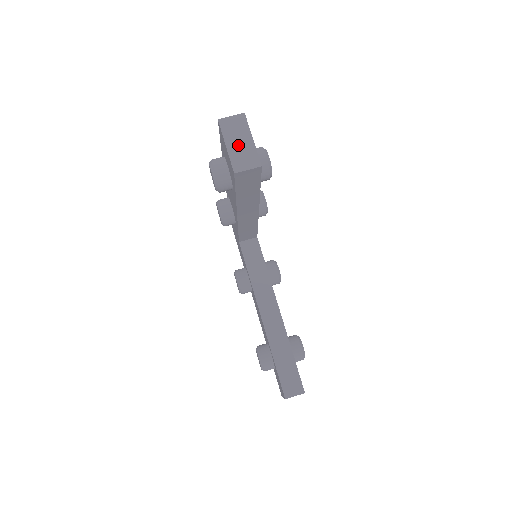
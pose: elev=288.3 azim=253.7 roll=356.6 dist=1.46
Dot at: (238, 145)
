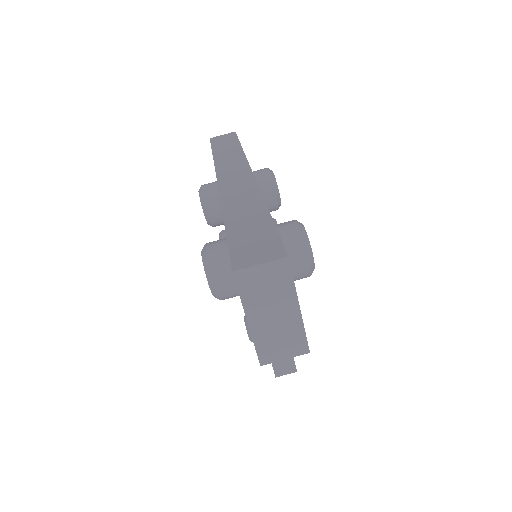
Dot at: (271, 320)
